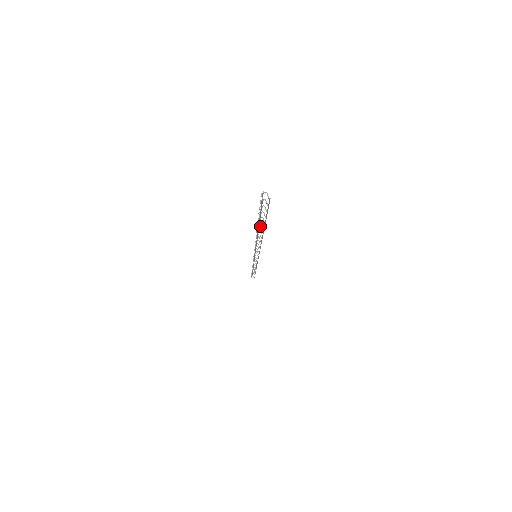
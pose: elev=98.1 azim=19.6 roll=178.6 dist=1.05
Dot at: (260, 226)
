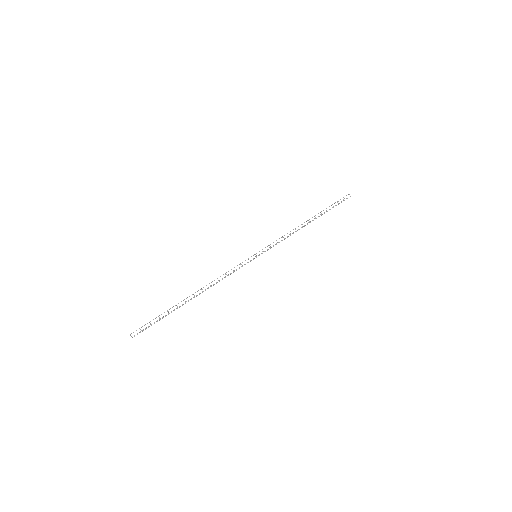
Dot at: occluded
